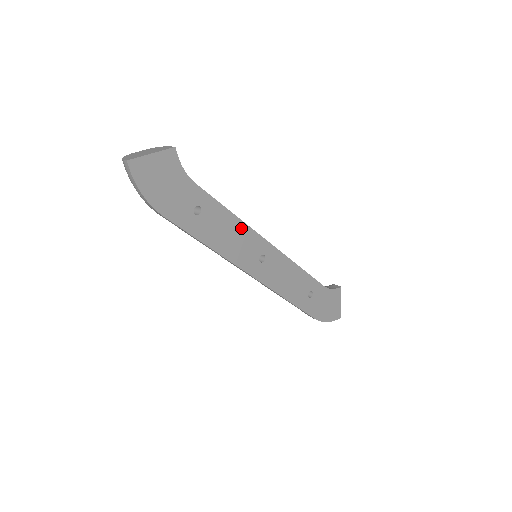
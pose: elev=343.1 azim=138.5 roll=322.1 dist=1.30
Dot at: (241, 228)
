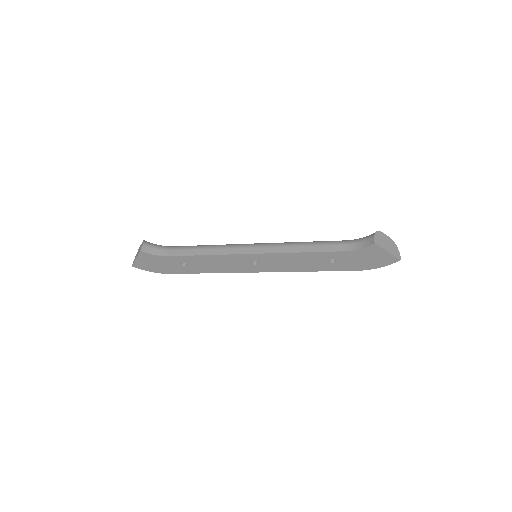
Dot at: (219, 258)
